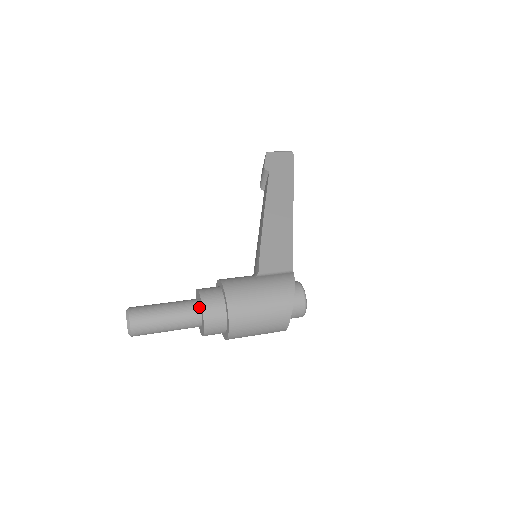
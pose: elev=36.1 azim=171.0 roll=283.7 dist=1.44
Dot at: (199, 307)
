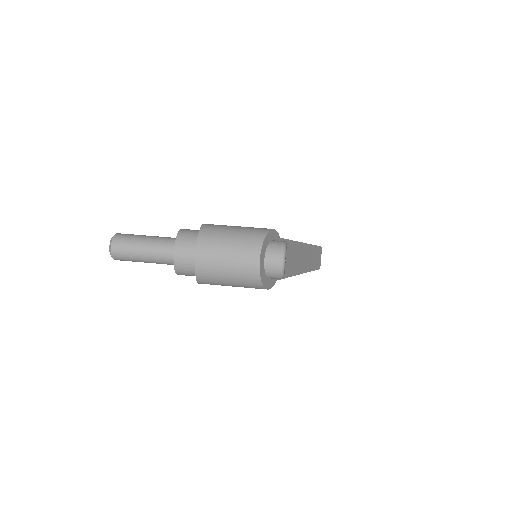
Dot at: occluded
